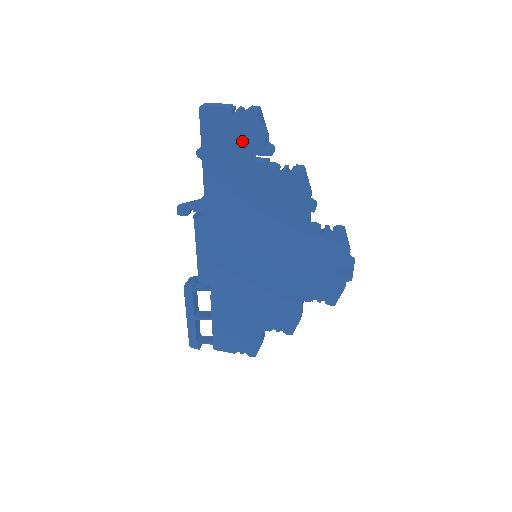
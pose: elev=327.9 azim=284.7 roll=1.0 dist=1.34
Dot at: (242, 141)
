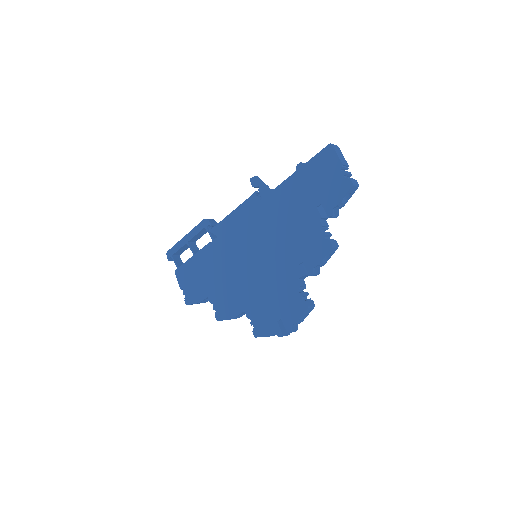
Dot at: (326, 190)
